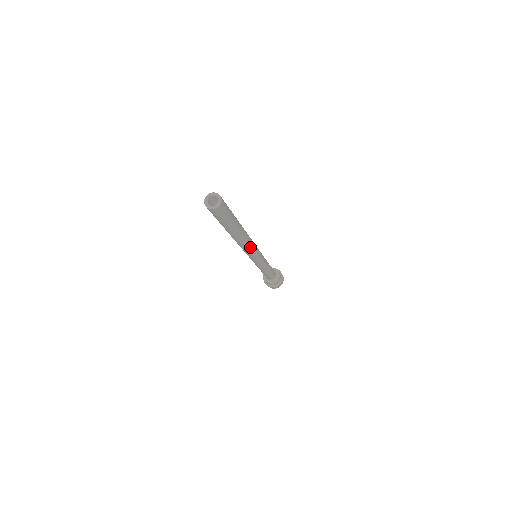
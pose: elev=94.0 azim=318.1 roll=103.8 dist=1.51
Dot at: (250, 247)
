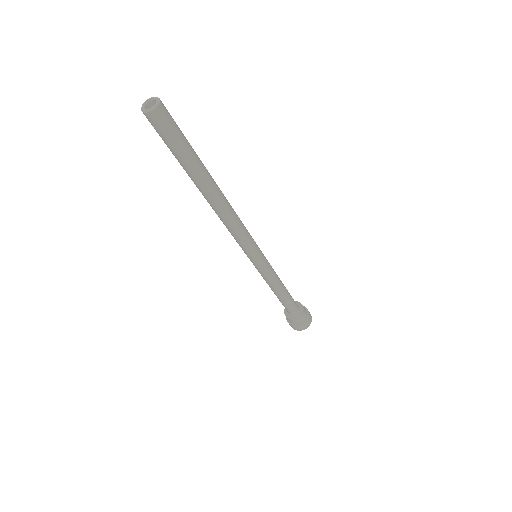
Dot at: (232, 226)
